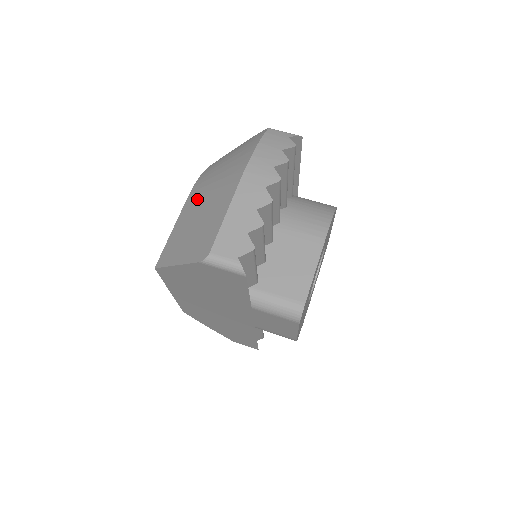
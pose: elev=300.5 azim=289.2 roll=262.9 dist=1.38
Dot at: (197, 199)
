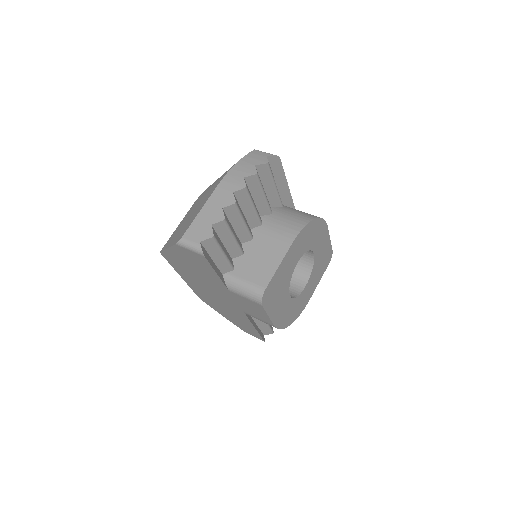
Dot at: (197, 202)
